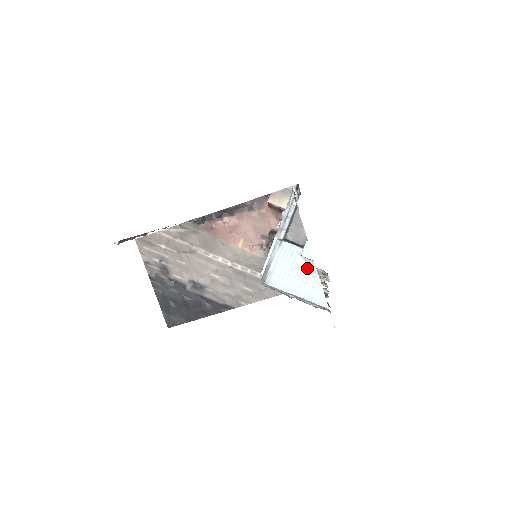
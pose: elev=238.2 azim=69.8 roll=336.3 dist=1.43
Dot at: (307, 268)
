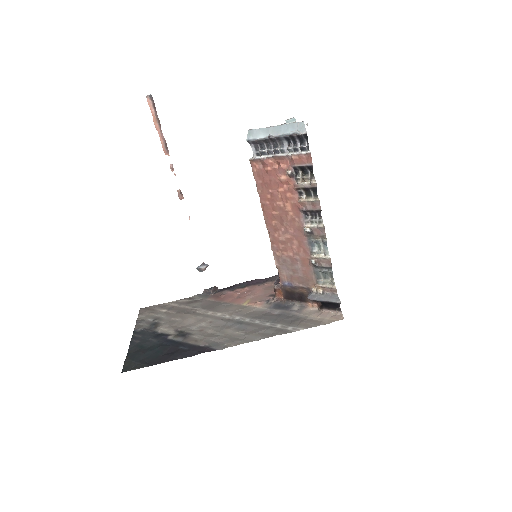
Dot at: occluded
